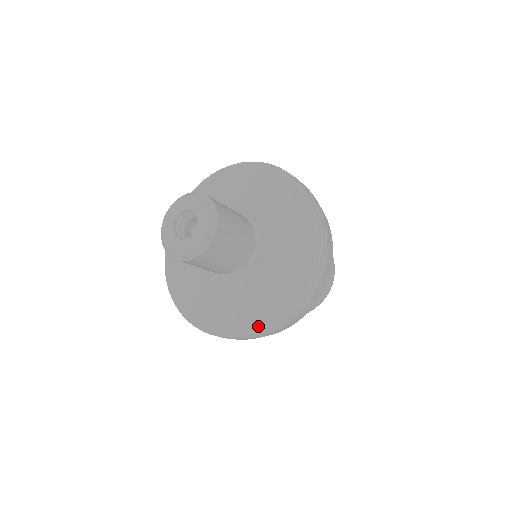
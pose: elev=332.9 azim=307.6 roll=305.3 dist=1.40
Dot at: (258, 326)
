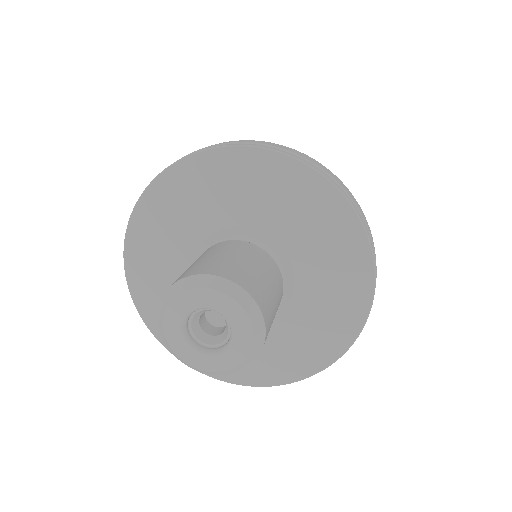
Dot at: (285, 380)
